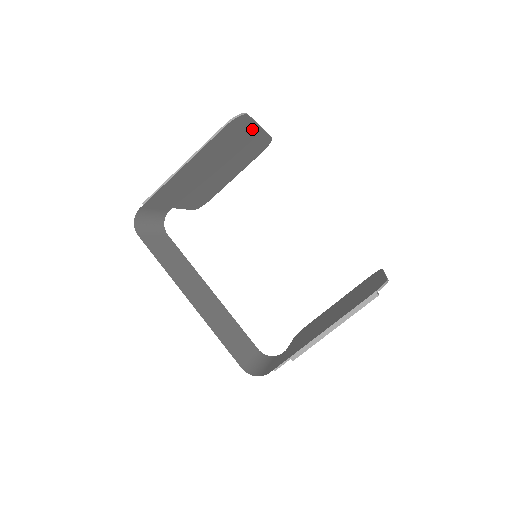
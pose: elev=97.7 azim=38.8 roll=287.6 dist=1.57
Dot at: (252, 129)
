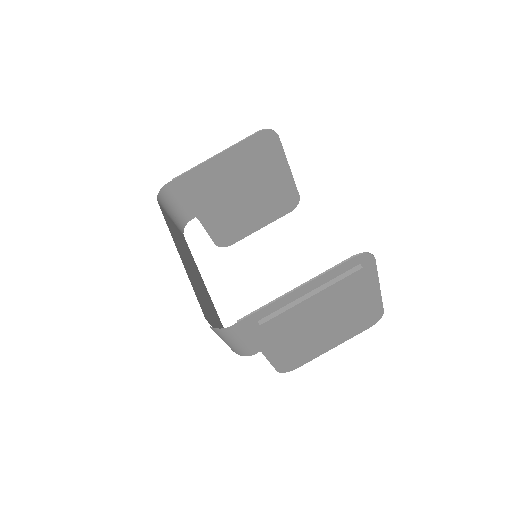
Dot at: (281, 163)
